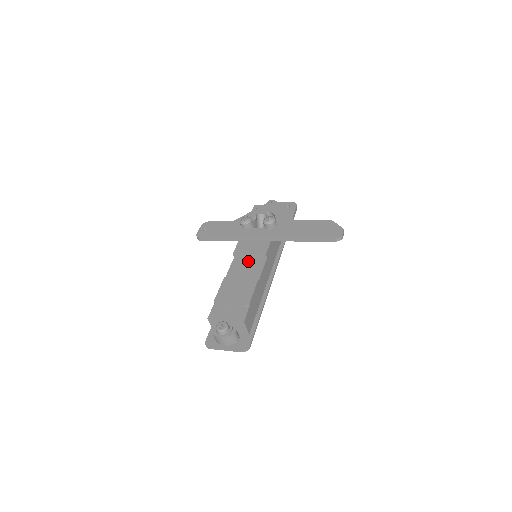
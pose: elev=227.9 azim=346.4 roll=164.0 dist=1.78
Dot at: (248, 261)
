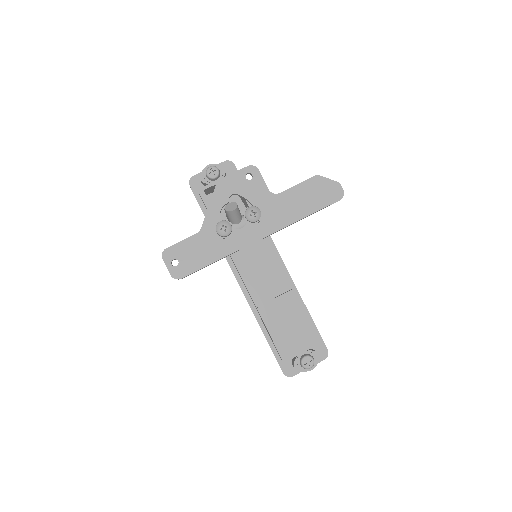
Dot at: (262, 273)
